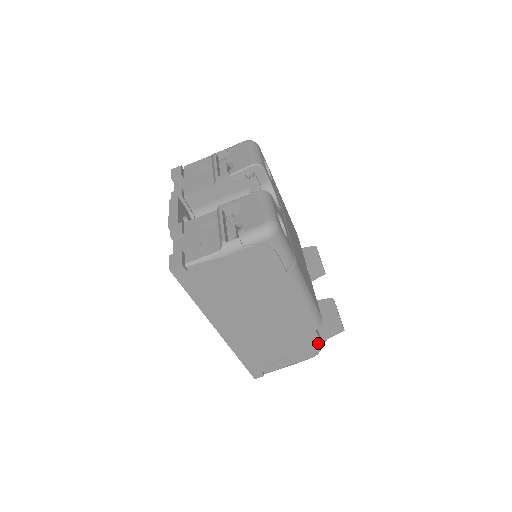
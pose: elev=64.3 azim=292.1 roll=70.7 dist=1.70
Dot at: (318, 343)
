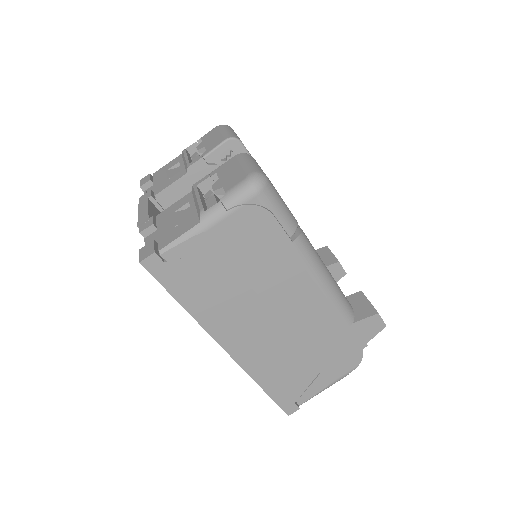
Dot at: (357, 345)
